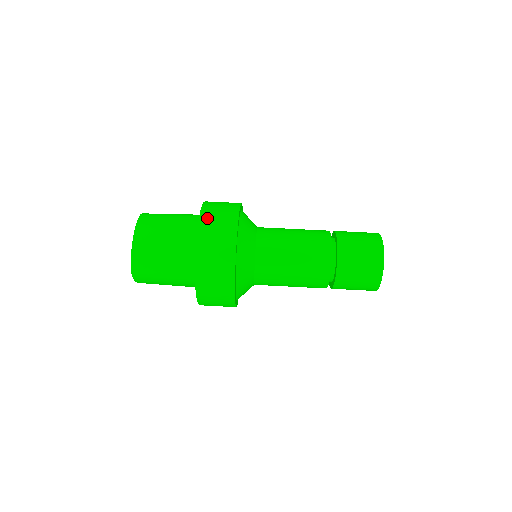
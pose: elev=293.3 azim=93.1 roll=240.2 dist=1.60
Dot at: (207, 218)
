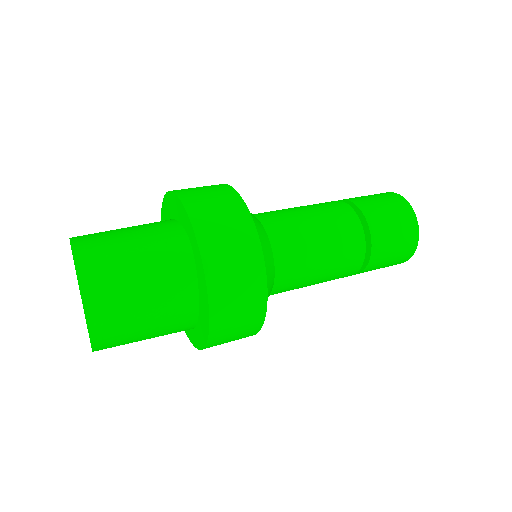
Dot at: occluded
